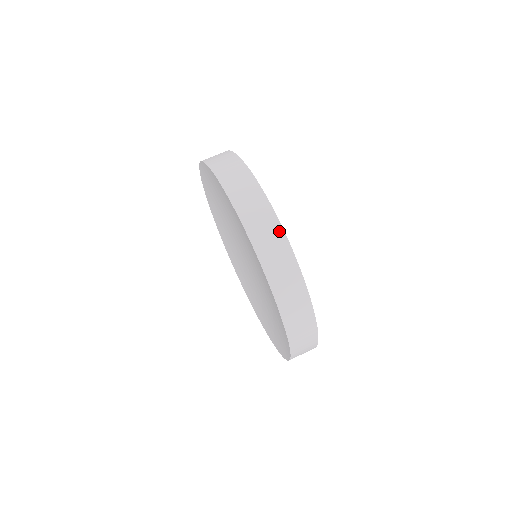
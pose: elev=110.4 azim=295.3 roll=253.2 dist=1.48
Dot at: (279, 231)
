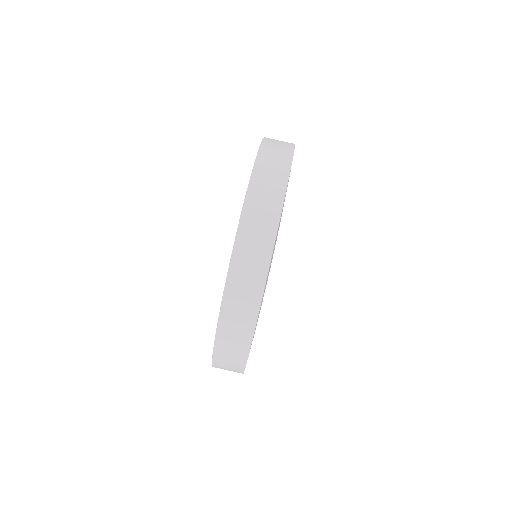
Dot at: (249, 331)
